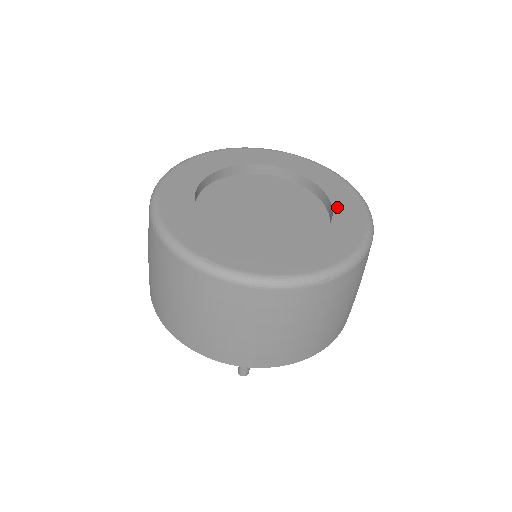
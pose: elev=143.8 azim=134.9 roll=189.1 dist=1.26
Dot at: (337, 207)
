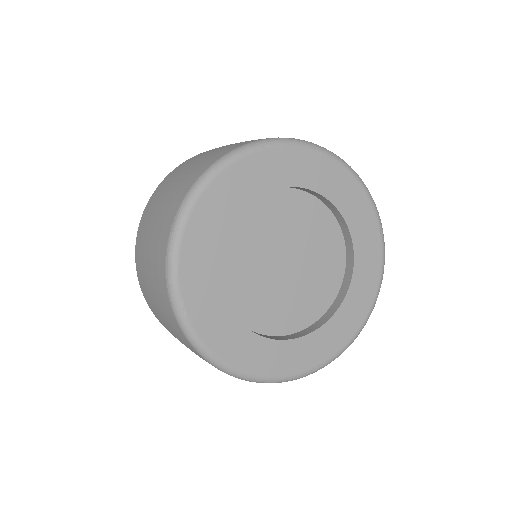
Dot at: (342, 208)
